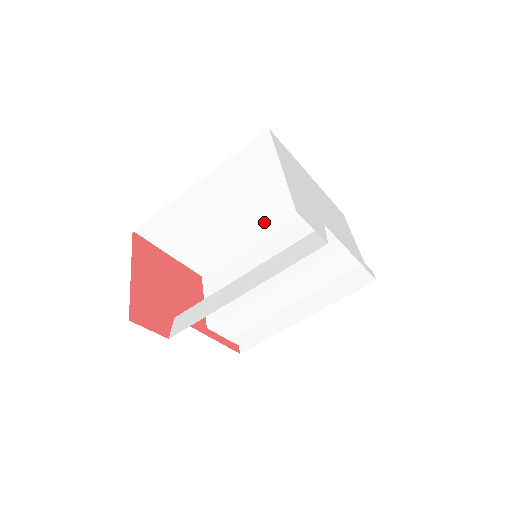
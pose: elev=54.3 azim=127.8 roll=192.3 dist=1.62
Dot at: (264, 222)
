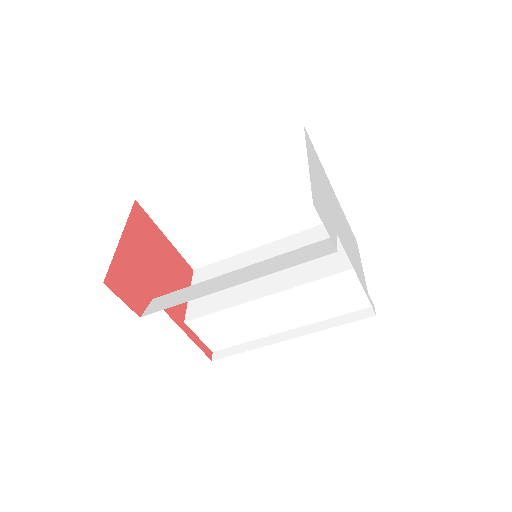
Dot at: (273, 227)
